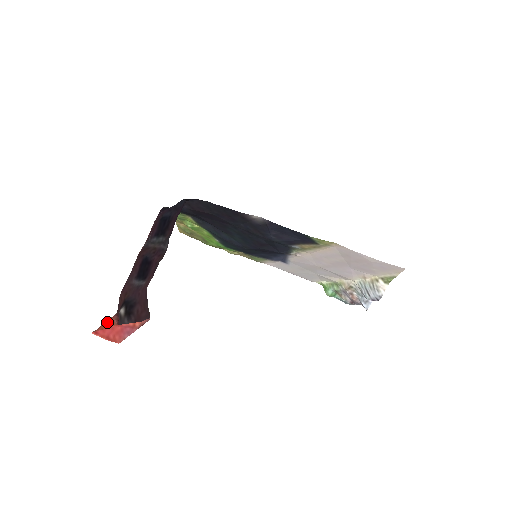
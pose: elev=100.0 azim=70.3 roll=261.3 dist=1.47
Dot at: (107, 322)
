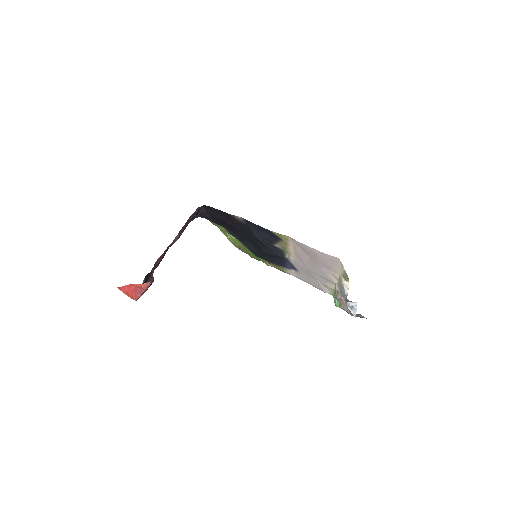
Dot at: occluded
